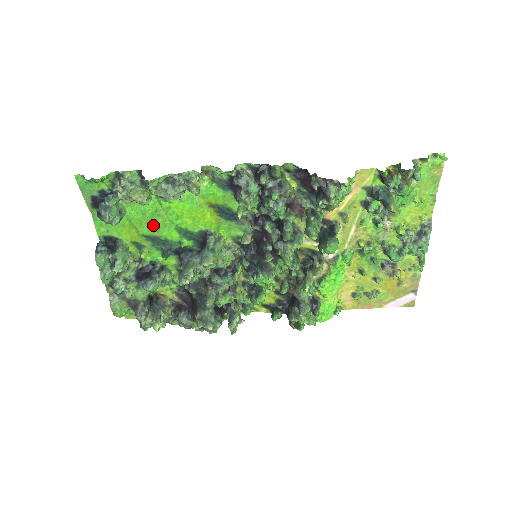
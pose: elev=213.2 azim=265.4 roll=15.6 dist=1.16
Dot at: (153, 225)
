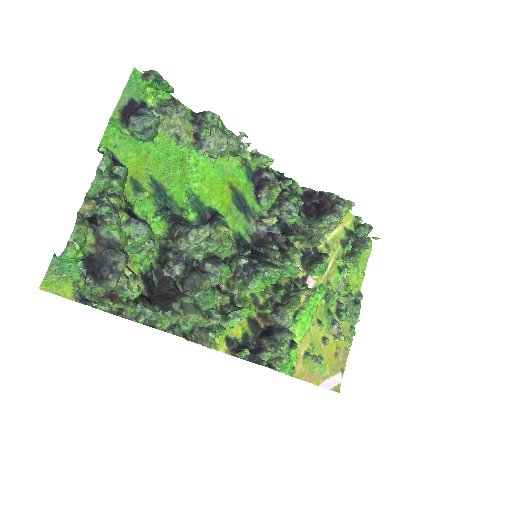
Dot at: (169, 172)
